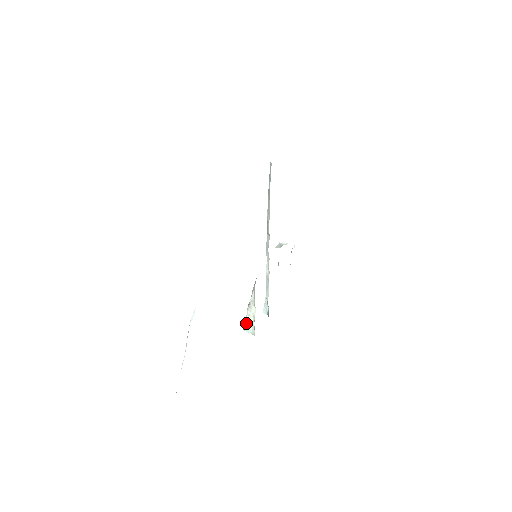
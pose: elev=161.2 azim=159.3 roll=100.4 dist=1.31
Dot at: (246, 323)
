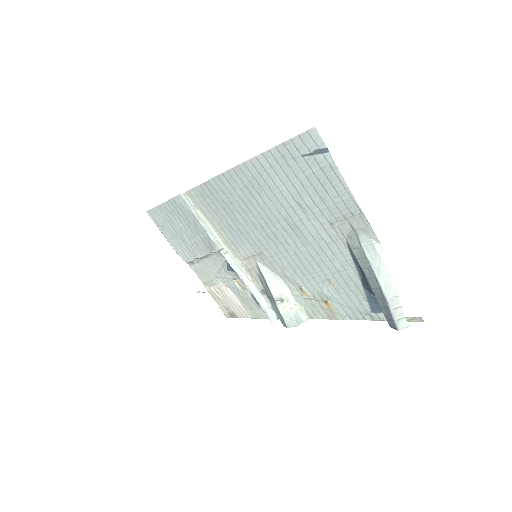
Dot at: (294, 318)
